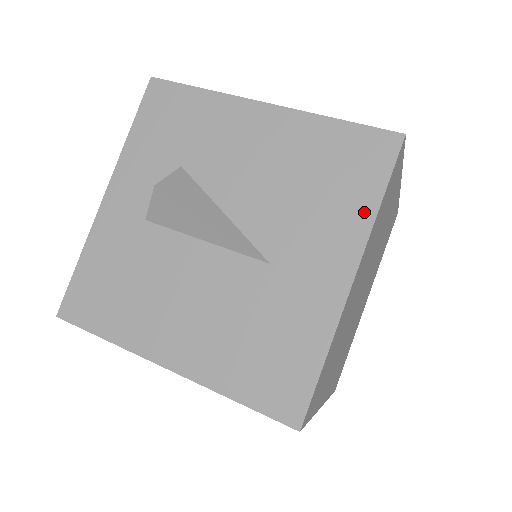
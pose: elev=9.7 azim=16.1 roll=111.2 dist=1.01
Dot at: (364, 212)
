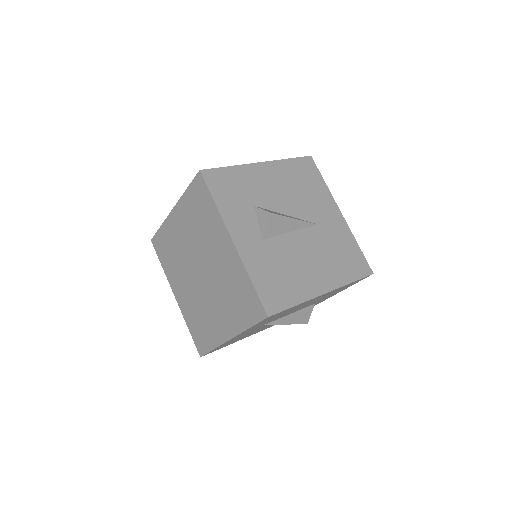
Dot at: (324, 188)
